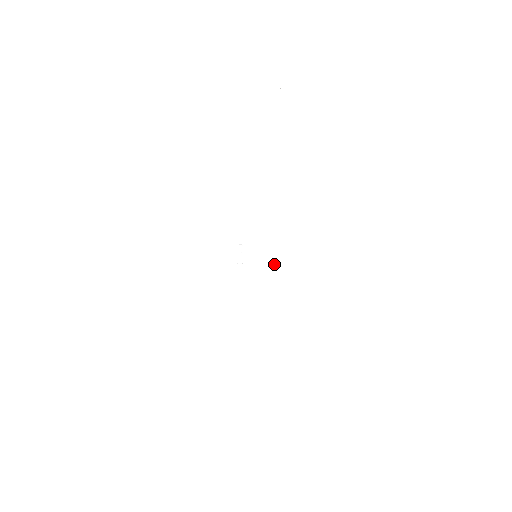
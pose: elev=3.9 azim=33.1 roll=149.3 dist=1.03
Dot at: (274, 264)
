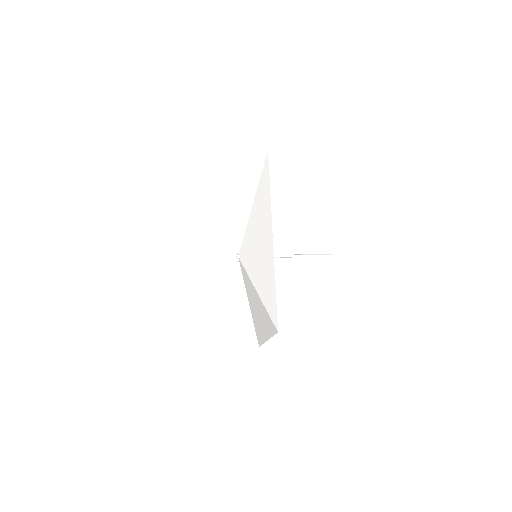
Dot at: (245, 267)
